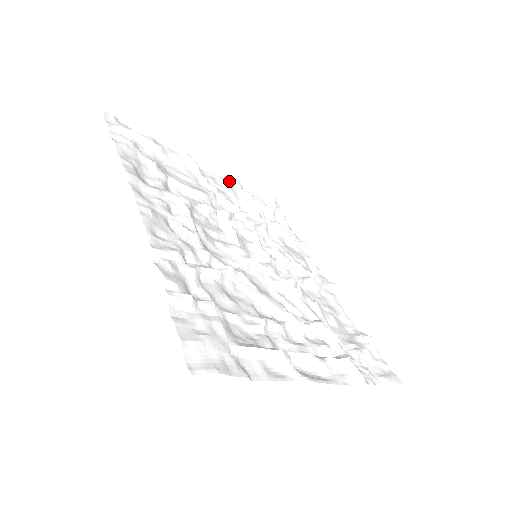
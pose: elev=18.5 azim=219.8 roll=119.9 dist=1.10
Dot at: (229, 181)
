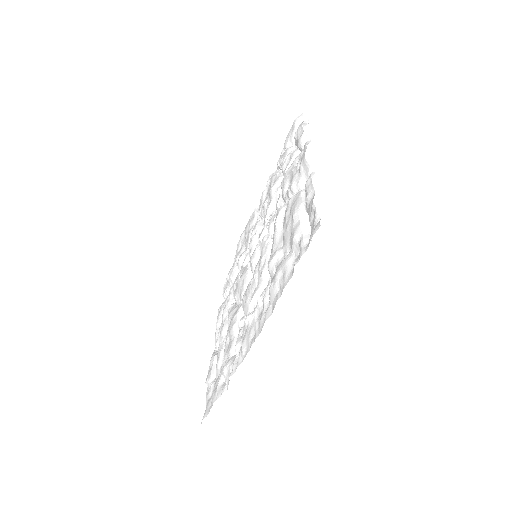
Dot at: (306, 143)
